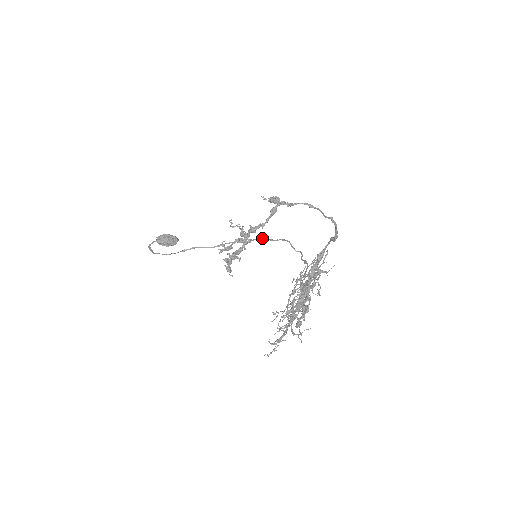
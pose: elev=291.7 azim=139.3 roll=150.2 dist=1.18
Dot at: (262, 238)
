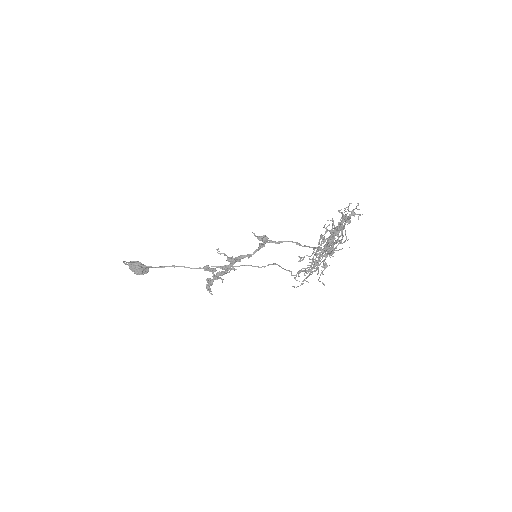
Dot at: (248, 265)
